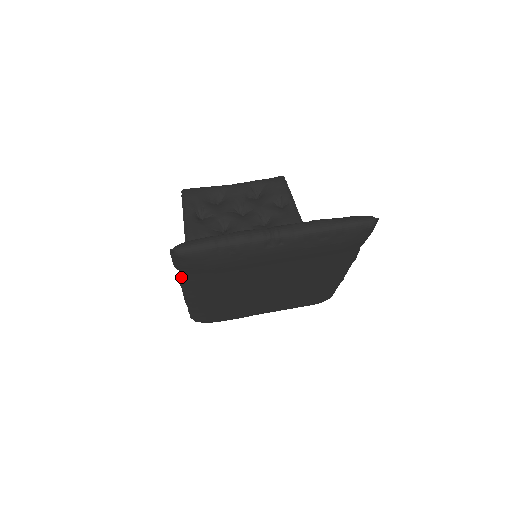
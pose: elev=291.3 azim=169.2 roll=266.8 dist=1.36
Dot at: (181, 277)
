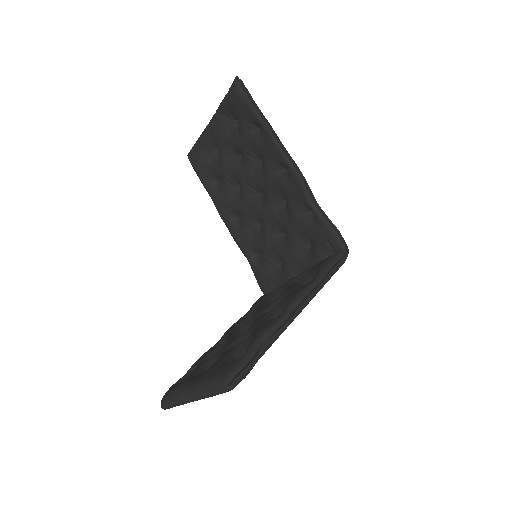
Dot at: occluded
